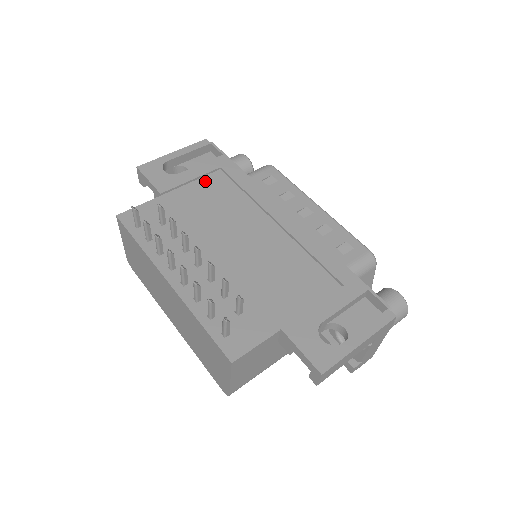
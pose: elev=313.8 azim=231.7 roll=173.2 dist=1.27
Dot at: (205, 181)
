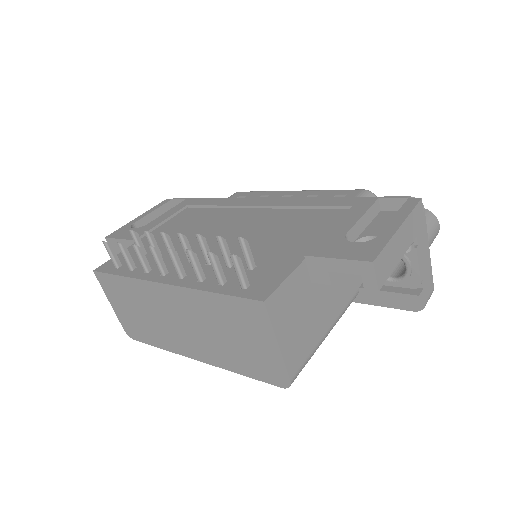
Dot at: (176, 218)
